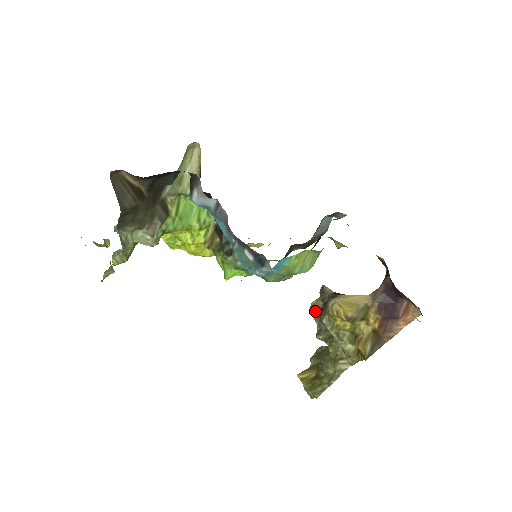
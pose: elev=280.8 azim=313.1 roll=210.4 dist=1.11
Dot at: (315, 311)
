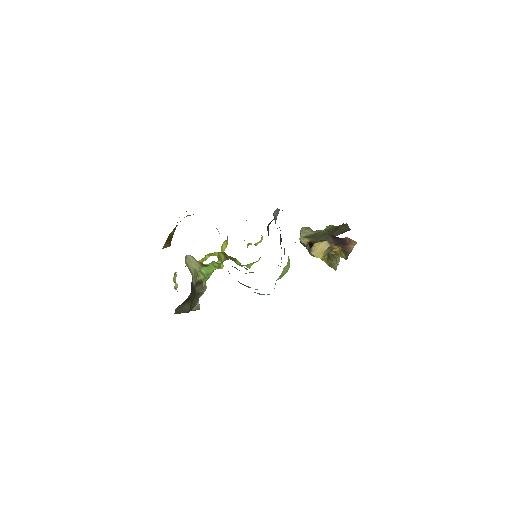
Dot at: occluded
